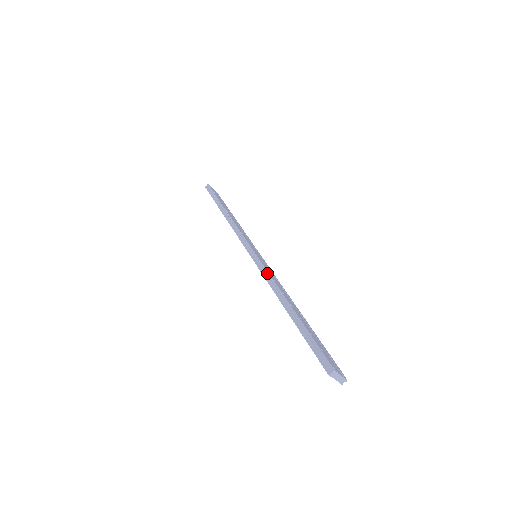
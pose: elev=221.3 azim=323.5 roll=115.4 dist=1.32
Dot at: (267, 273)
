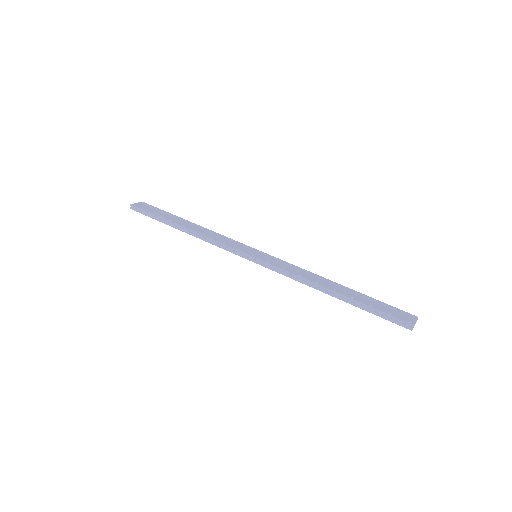
Dot at: (289, 274)
